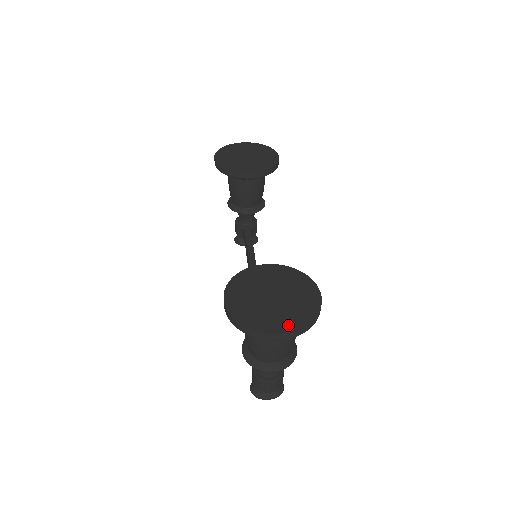
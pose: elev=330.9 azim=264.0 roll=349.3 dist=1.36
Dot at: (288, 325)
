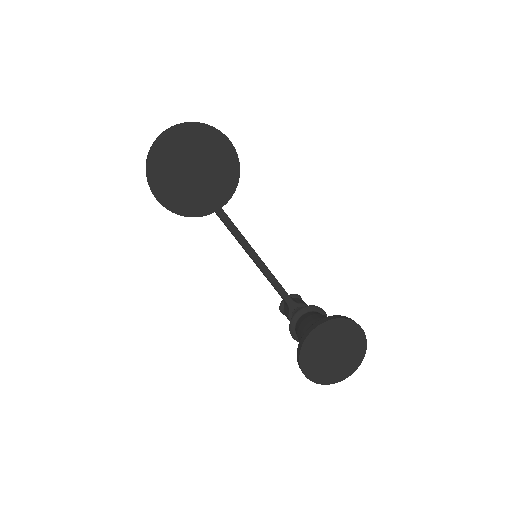
Dot at: (353, 366)
